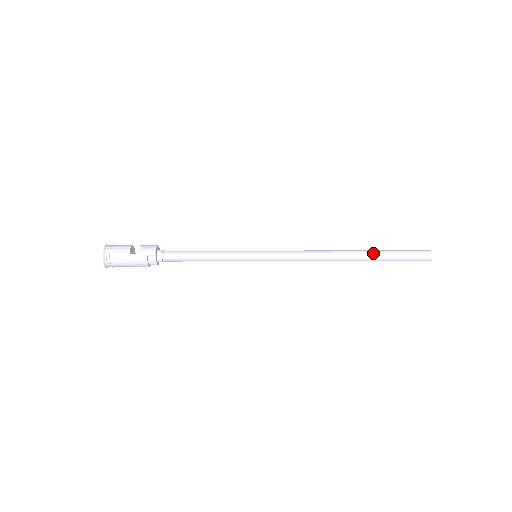
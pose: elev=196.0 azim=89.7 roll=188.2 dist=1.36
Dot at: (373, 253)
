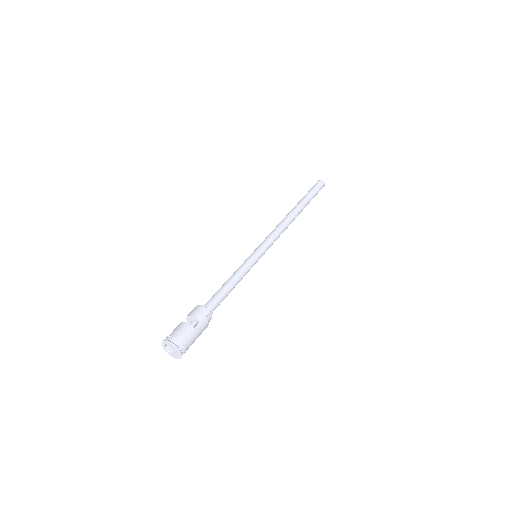
Dot at: (304, 202)
